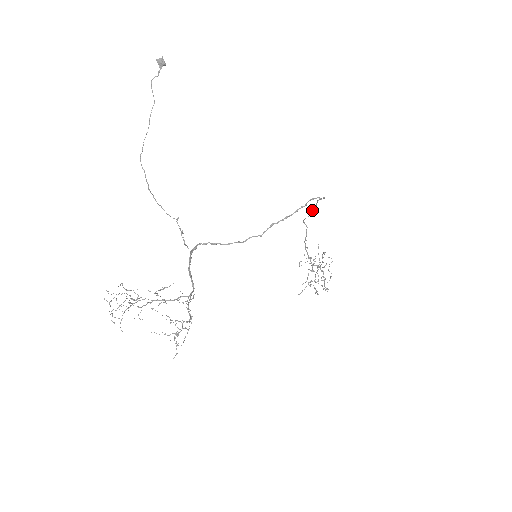
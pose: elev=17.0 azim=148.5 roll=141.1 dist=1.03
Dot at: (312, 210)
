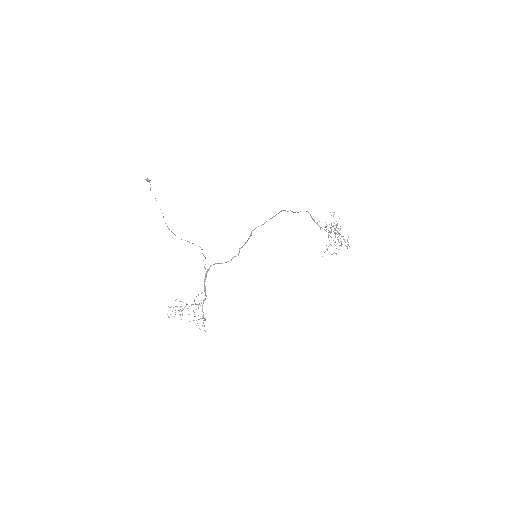
Dot at: occluded
